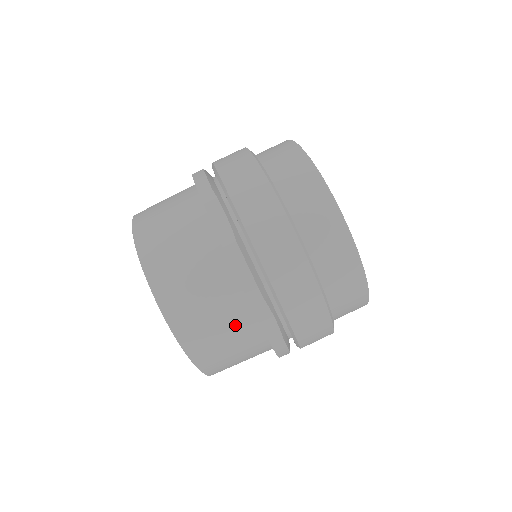
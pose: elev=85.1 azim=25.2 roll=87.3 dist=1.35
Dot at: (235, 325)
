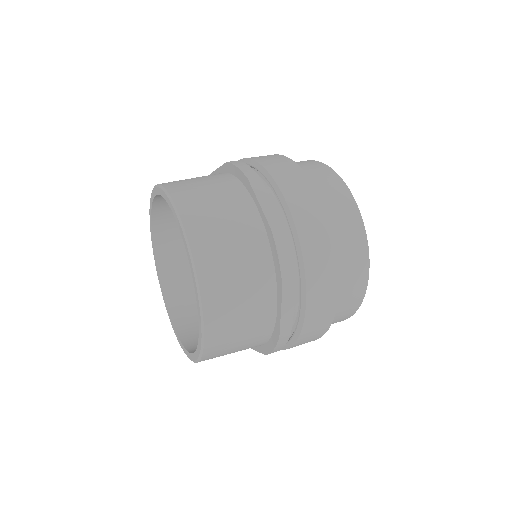
Dot at: (257, 307)
